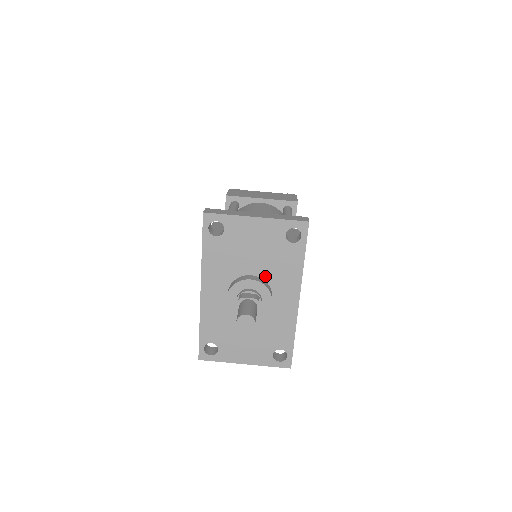
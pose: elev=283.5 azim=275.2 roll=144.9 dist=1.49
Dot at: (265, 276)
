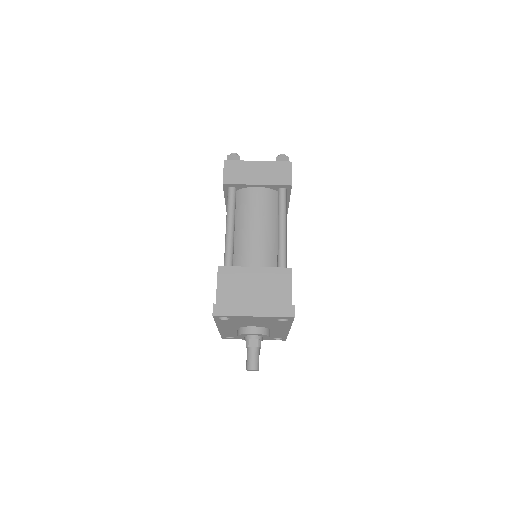
Dot at: (264, 326)
